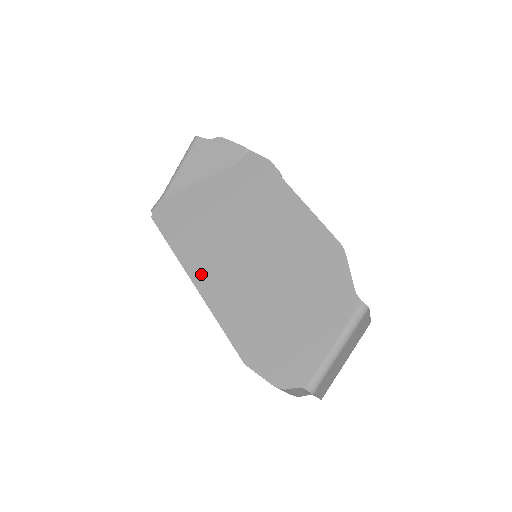
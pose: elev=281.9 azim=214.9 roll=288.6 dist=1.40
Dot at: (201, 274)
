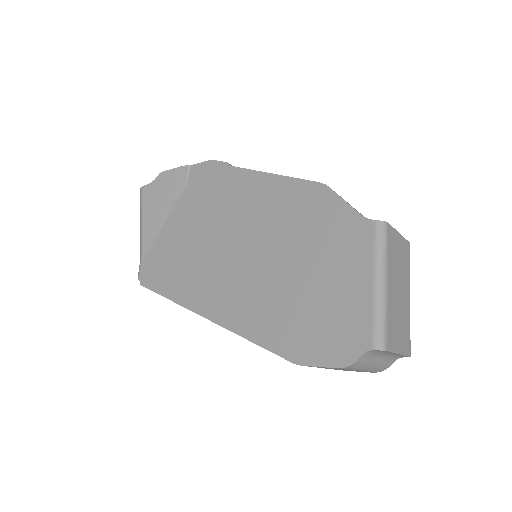
Dot at: (208, 305)
